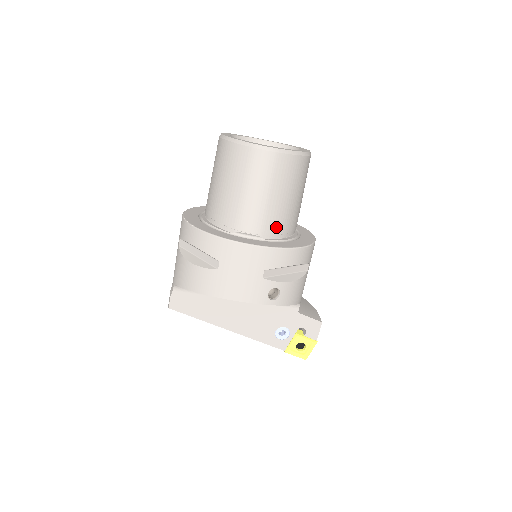
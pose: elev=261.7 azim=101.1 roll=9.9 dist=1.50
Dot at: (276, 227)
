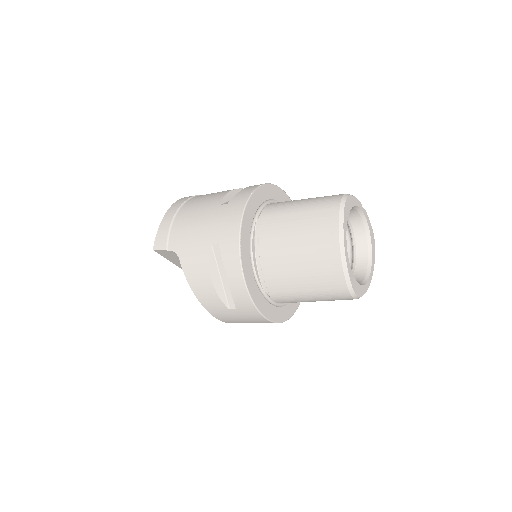
Dot at: occluded
